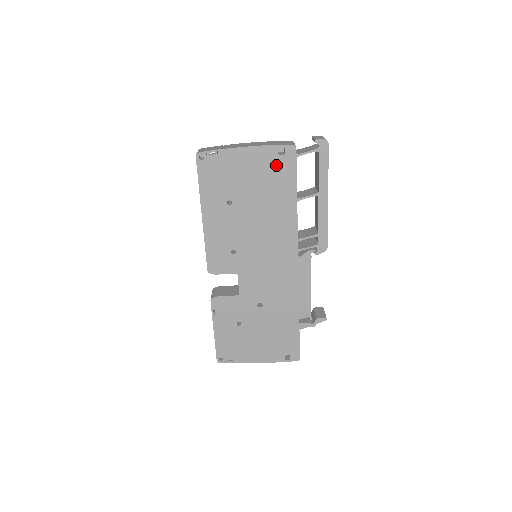
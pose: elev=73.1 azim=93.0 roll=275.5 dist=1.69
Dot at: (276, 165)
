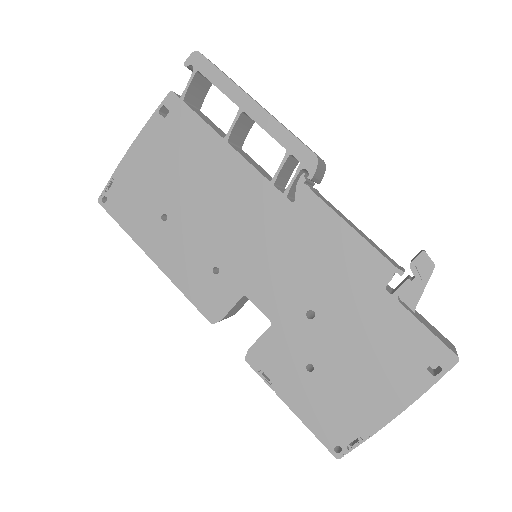
Dot at: (172, 130)
